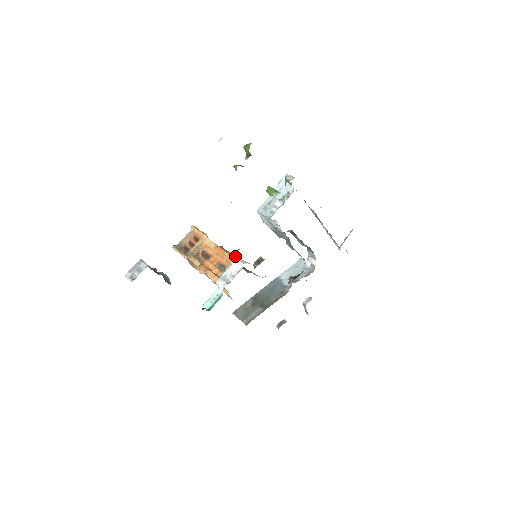
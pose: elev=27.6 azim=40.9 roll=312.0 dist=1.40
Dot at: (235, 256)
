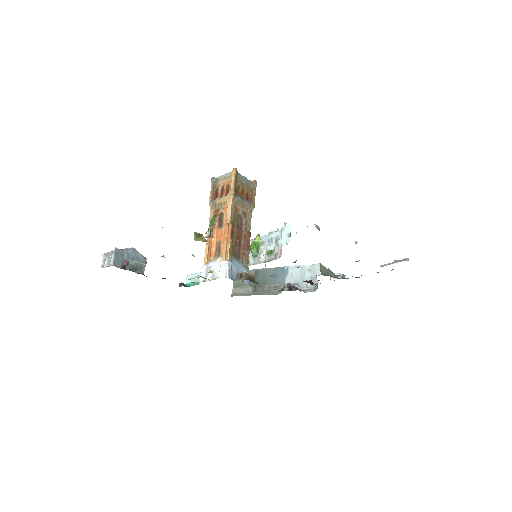
Dot at: (228, 253)
